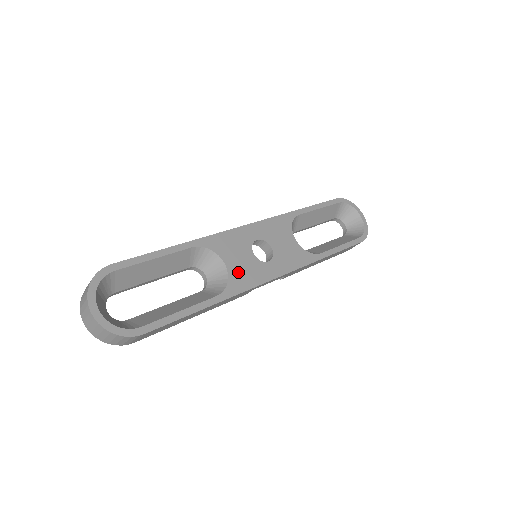
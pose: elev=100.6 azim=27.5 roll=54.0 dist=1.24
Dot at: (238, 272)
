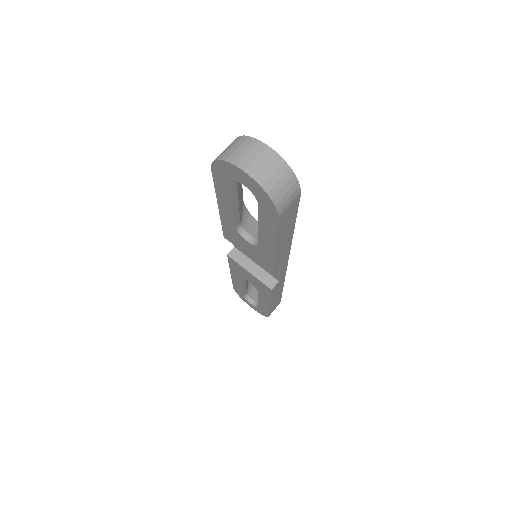
Dot at: occluded
